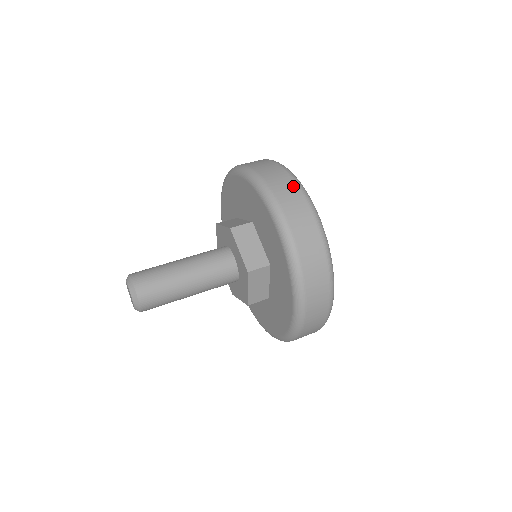
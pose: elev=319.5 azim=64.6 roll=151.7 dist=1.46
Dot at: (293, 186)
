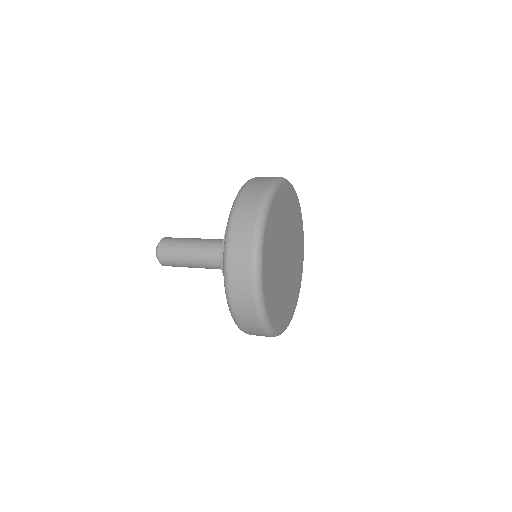
Dot at: occluded
